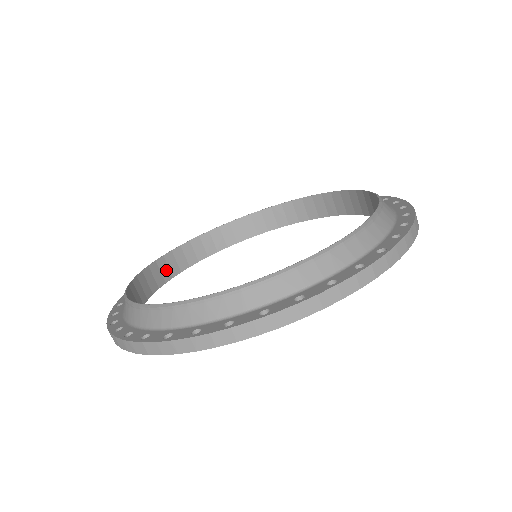
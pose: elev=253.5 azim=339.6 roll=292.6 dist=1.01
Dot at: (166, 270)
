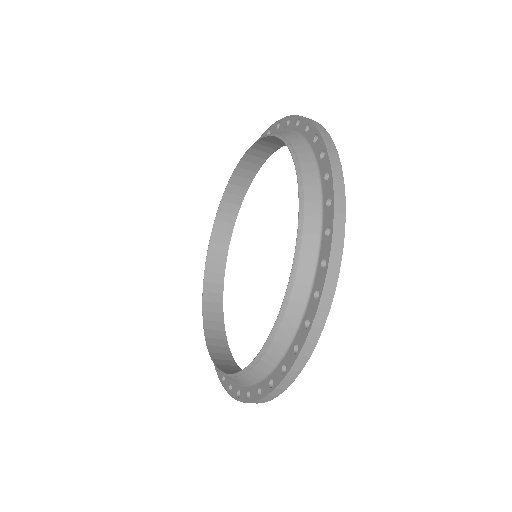
Dot at: (215, 325)
